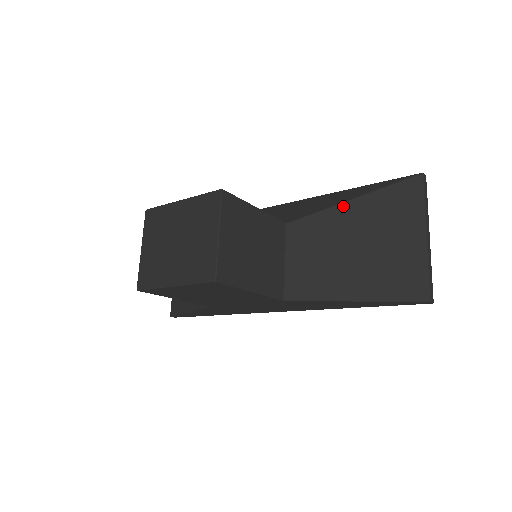
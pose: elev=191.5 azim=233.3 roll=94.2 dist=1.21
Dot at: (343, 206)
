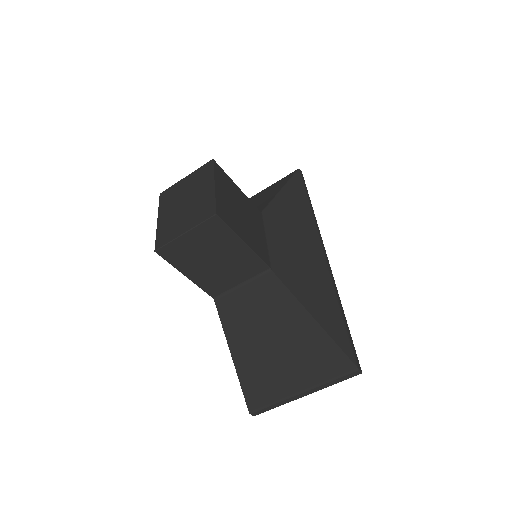
Dot at: (301, 310)
